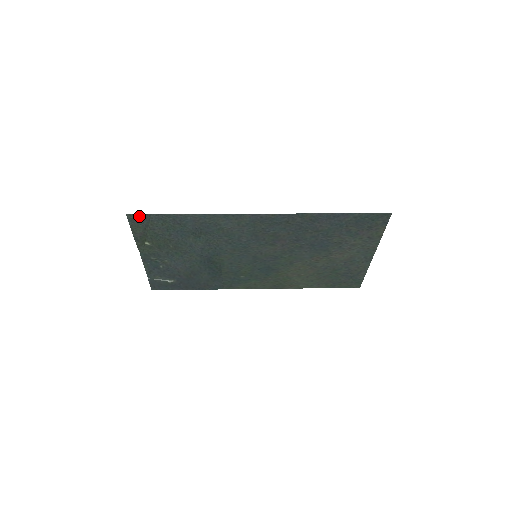
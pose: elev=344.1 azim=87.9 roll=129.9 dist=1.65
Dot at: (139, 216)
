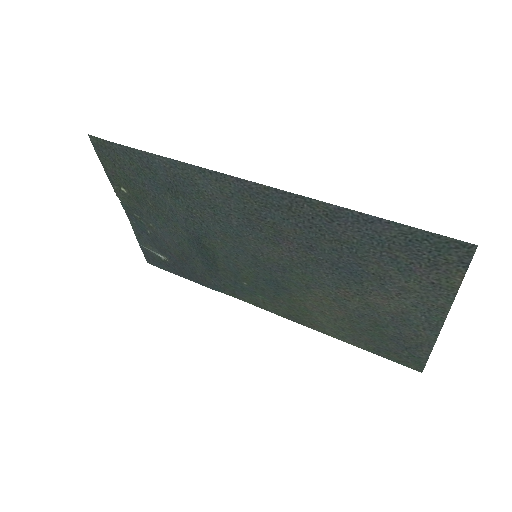
Dot at: (102, 141)
